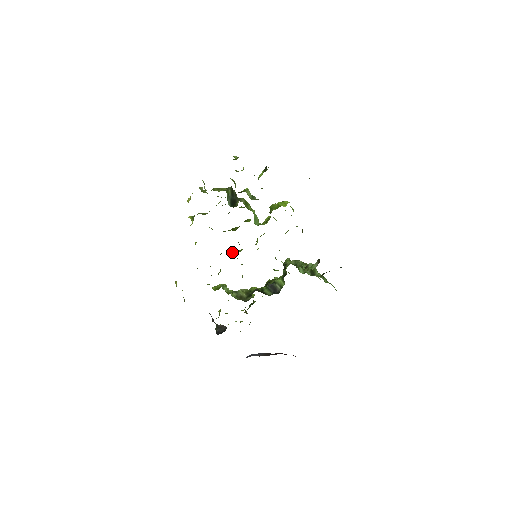
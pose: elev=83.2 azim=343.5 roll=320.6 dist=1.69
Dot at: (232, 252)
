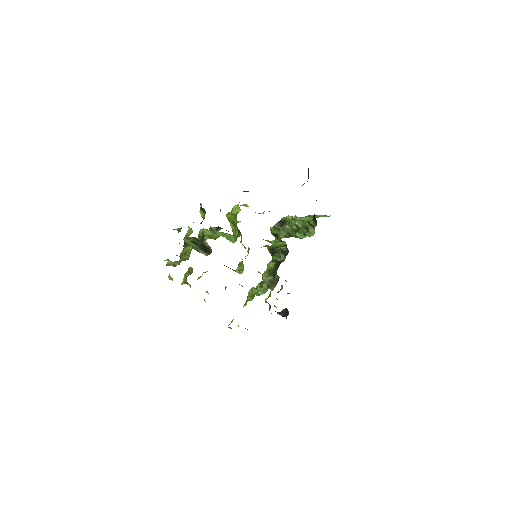
Dot at: (239, 272)
